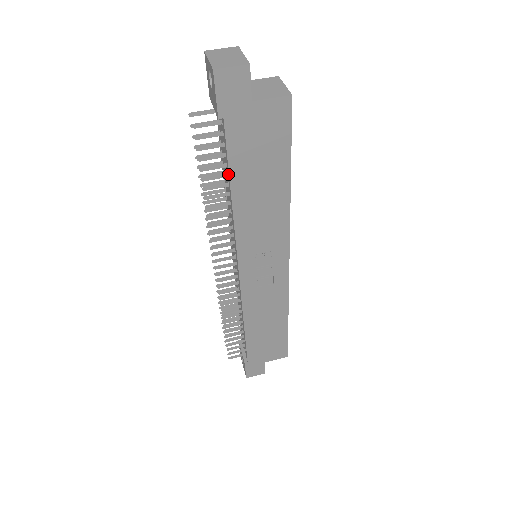
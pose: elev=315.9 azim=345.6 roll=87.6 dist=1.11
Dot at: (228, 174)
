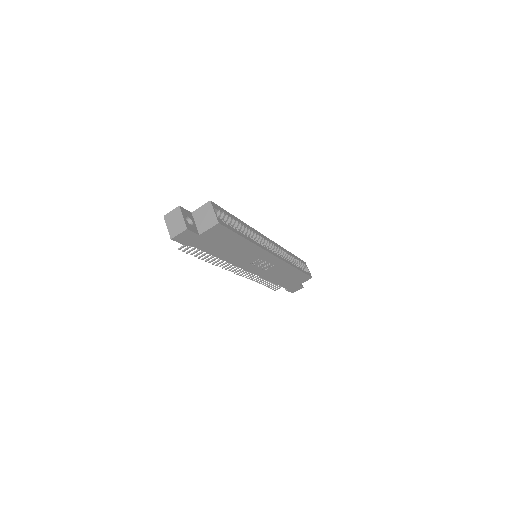
Dot at: (210, 253)
